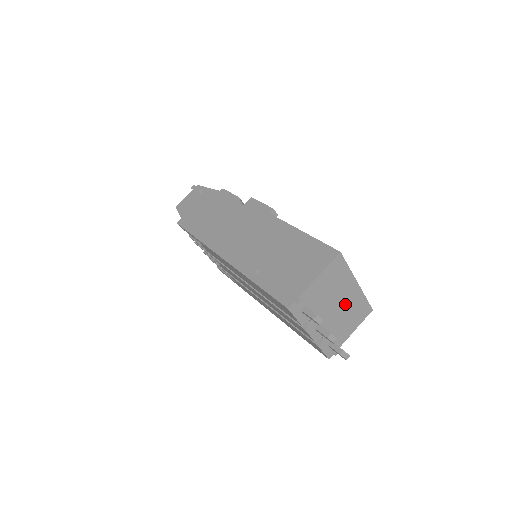
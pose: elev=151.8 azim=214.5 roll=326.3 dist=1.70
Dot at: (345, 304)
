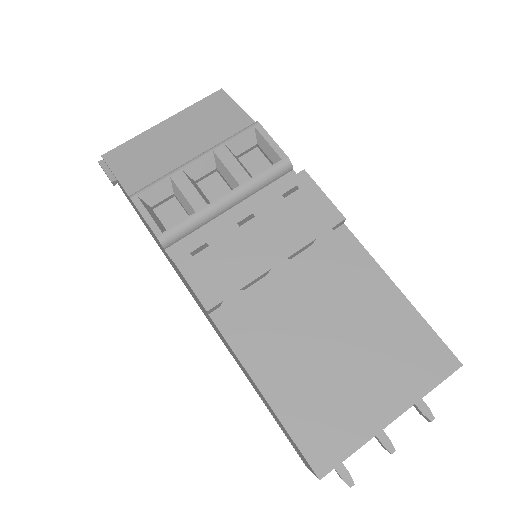
Dot at: occluded
